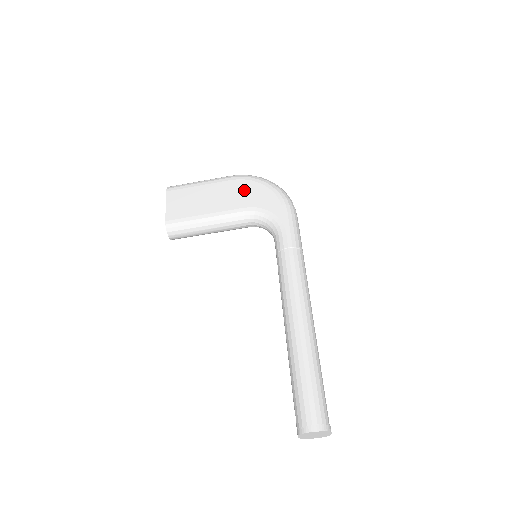
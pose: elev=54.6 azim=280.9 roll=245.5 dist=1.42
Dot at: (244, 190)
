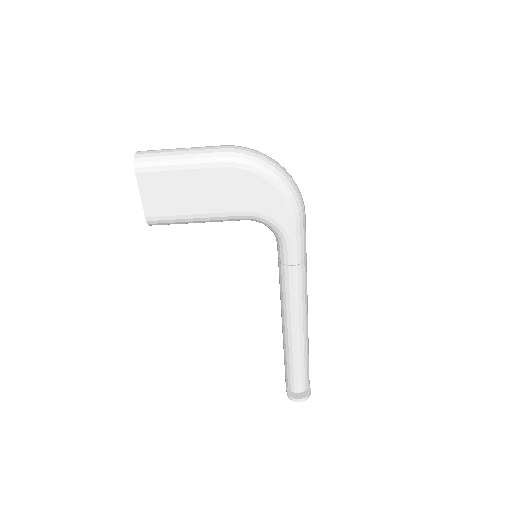
Dot at: (243, 186)
